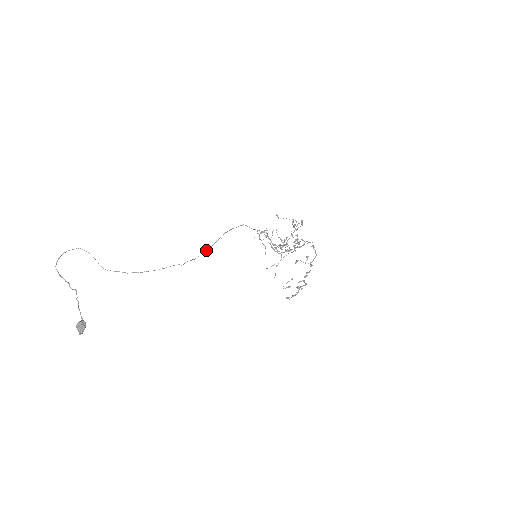
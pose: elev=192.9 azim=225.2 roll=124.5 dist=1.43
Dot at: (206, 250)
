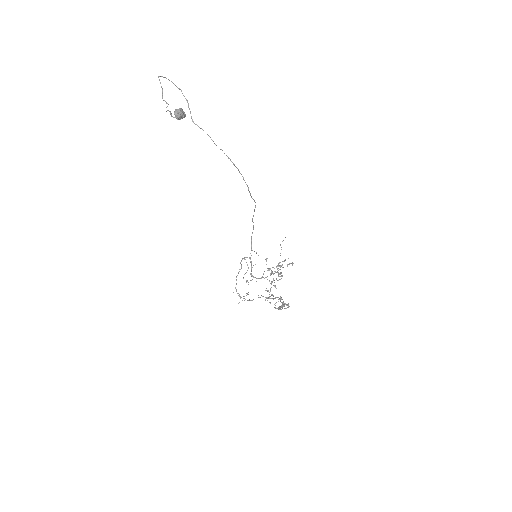
Dot at: occluded
